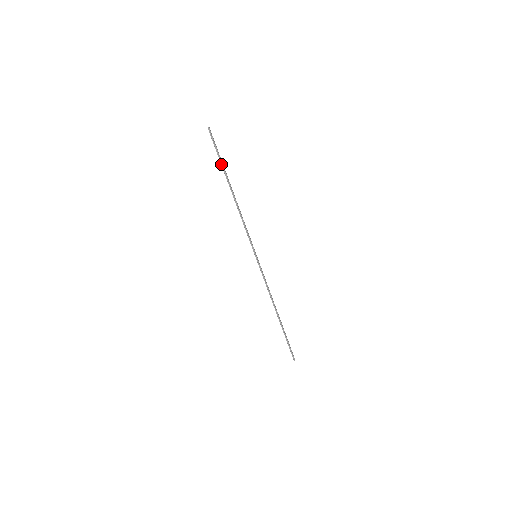
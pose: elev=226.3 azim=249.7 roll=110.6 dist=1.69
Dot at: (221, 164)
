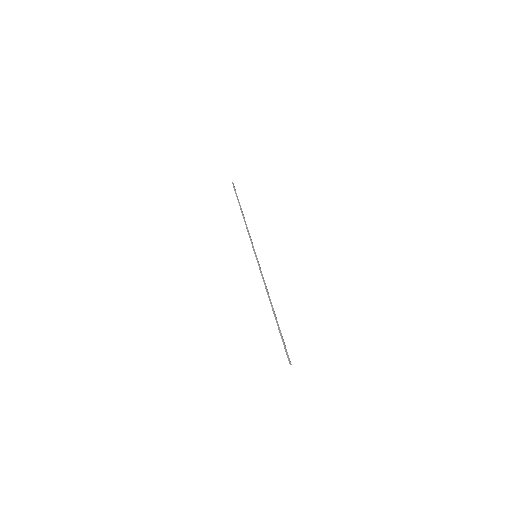
Dot at: (237, 199)
